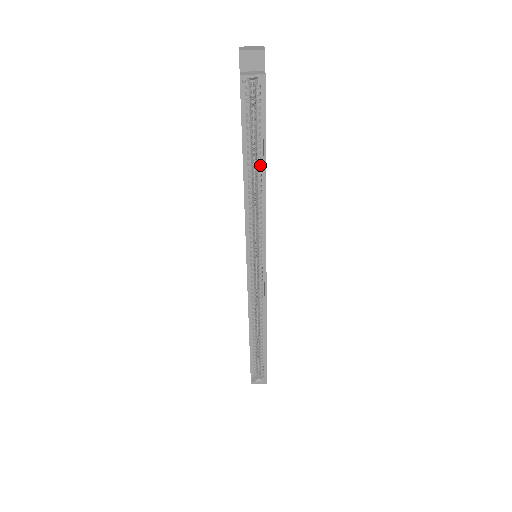
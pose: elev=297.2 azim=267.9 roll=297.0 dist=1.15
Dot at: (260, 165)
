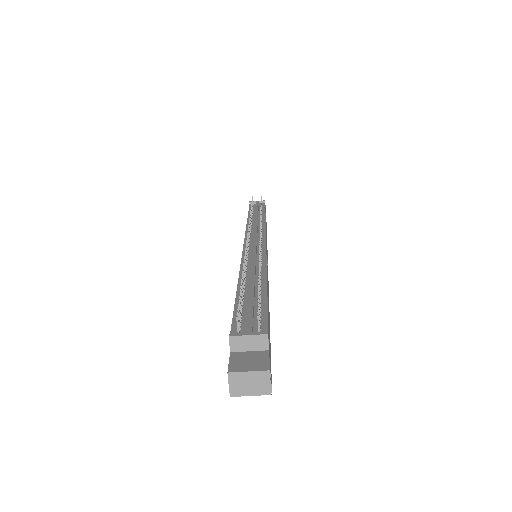
Dot at: occluded
